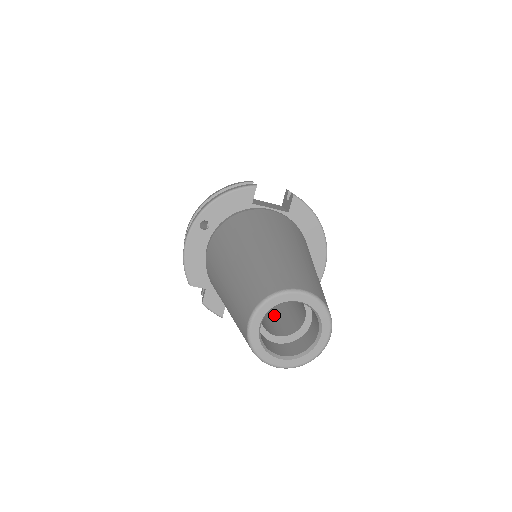
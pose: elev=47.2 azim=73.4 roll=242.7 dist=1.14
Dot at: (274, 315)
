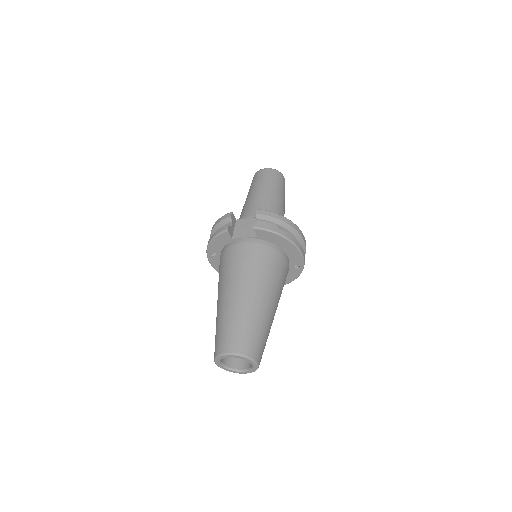
Dot at: occluded
